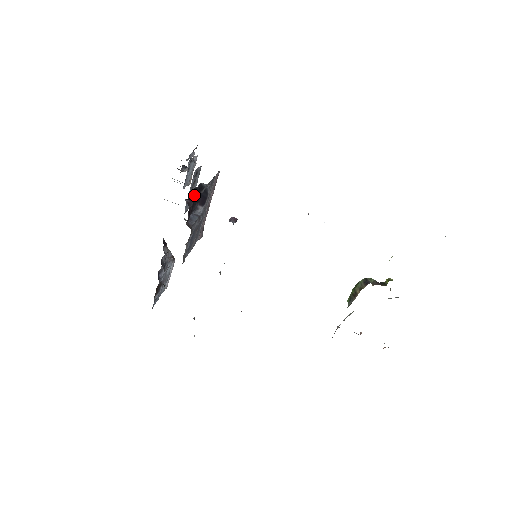
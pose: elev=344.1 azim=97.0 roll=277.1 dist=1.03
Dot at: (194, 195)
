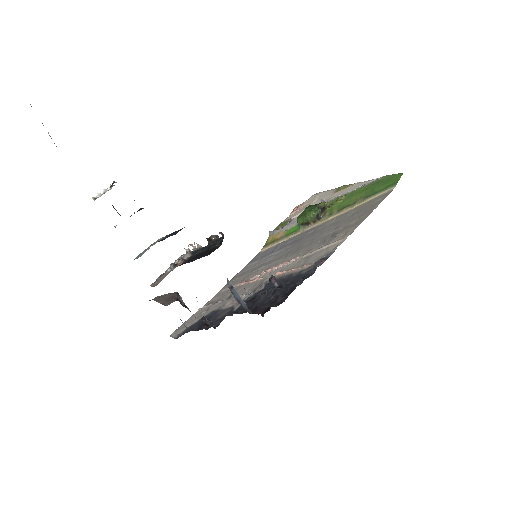
Dot at: occluded
